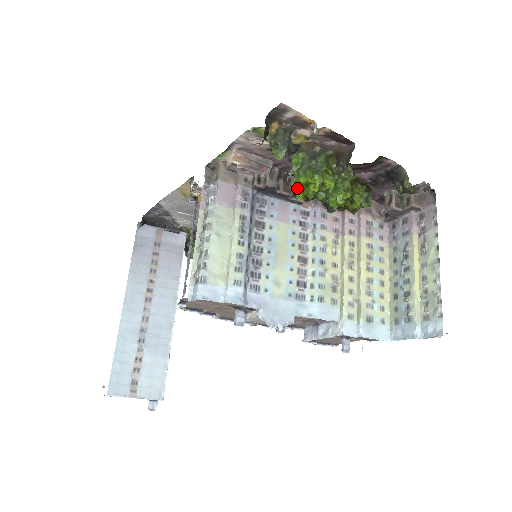
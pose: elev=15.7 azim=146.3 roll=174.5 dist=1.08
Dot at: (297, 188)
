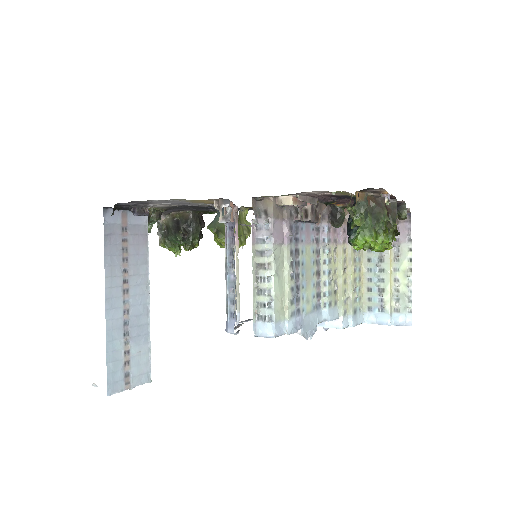
Dot at: (361, 244)
